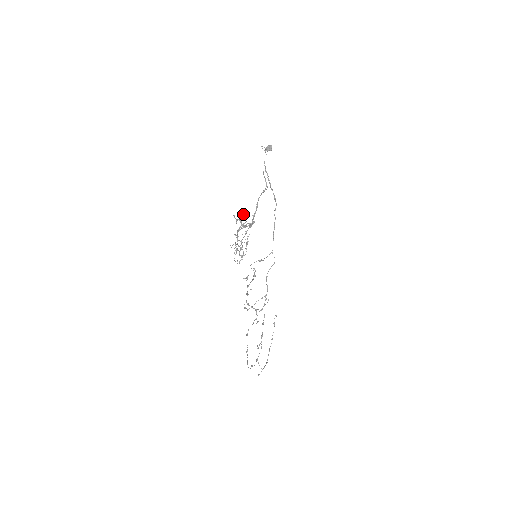
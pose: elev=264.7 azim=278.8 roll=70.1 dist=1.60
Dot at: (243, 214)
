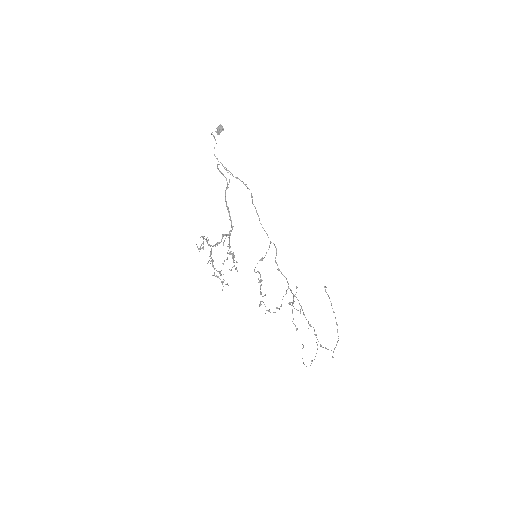
Dot at: occluded
